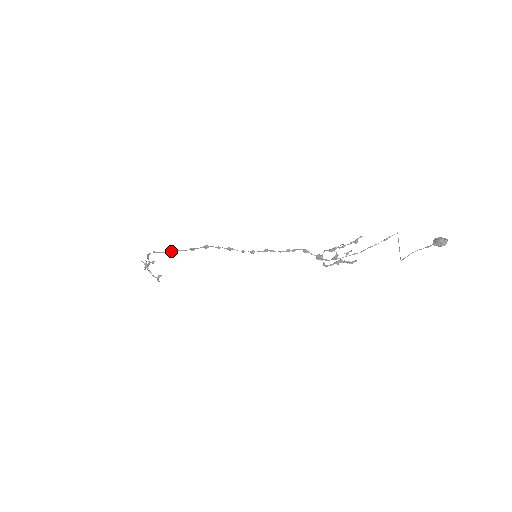
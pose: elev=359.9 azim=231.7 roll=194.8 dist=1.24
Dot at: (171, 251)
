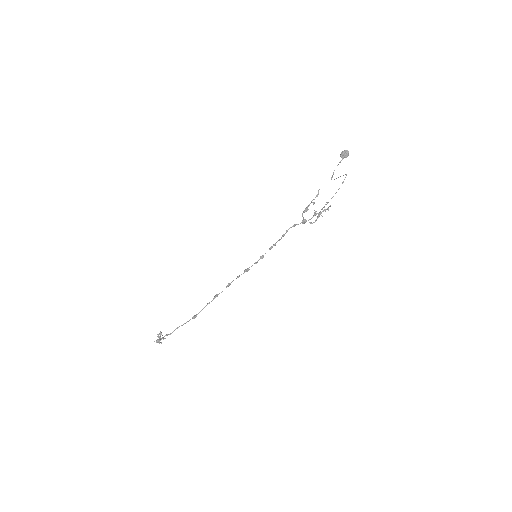
Dot at: occluded
